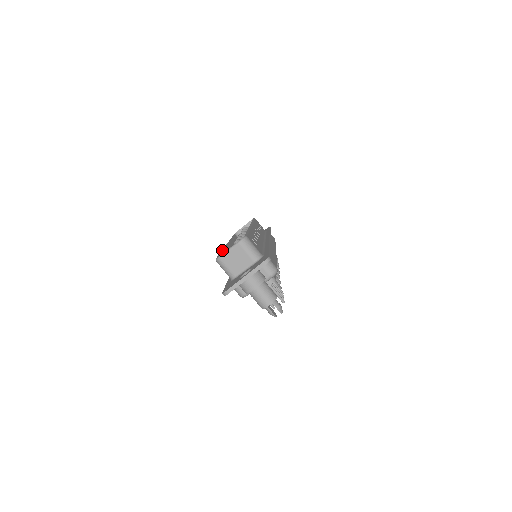
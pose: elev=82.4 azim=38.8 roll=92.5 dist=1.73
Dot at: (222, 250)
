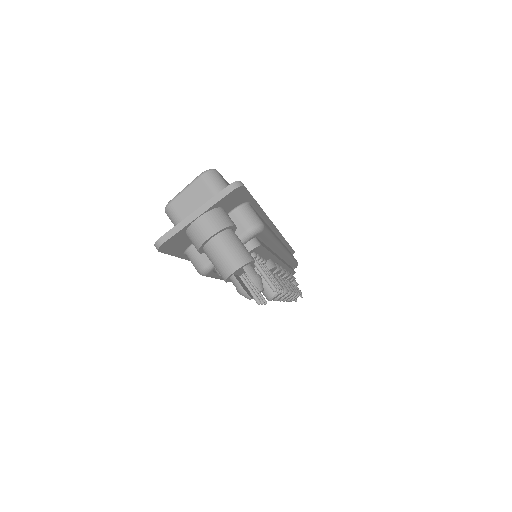
Dot at: occluded
